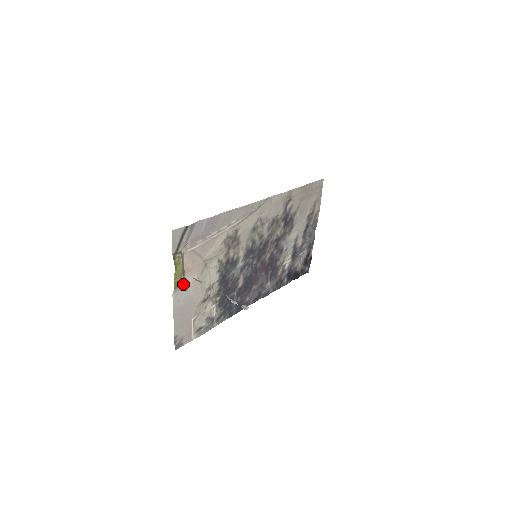
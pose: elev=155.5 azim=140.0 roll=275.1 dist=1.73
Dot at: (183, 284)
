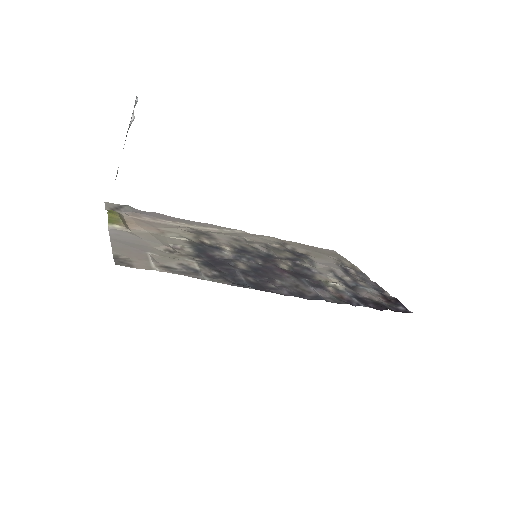
Dot at: (124, 227)
